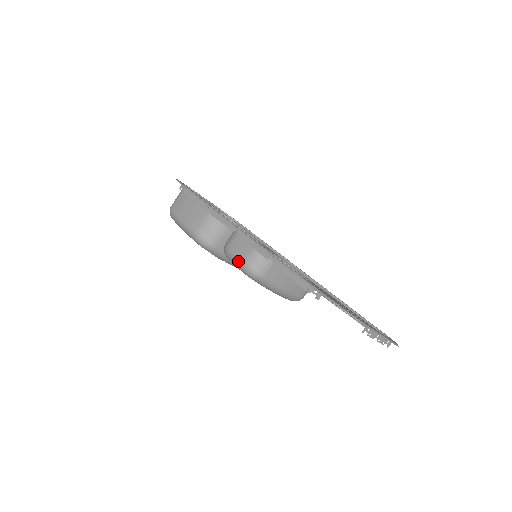
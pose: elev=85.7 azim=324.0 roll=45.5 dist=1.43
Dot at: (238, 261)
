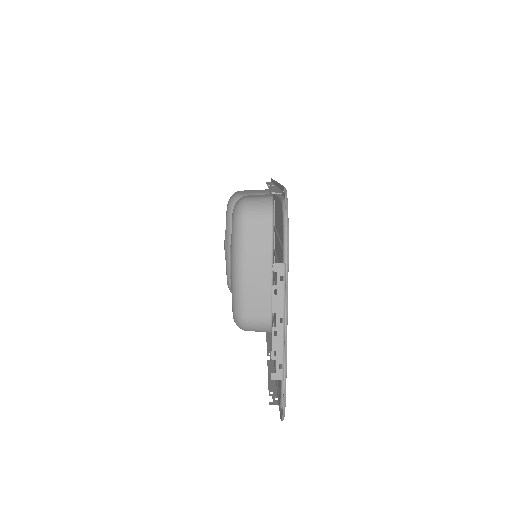
Dot at: (242, 197)
